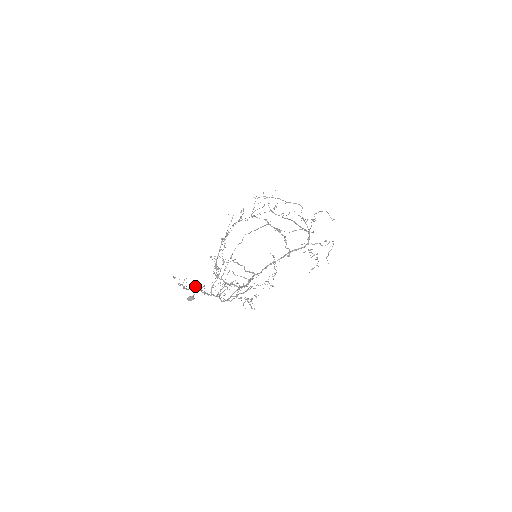
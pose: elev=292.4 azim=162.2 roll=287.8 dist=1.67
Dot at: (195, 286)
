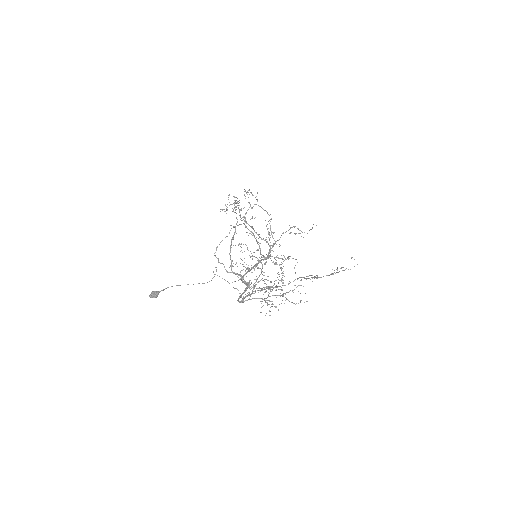
Dot at: occluded
